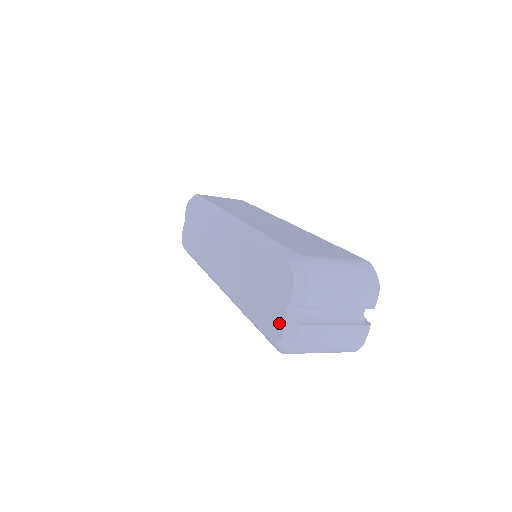
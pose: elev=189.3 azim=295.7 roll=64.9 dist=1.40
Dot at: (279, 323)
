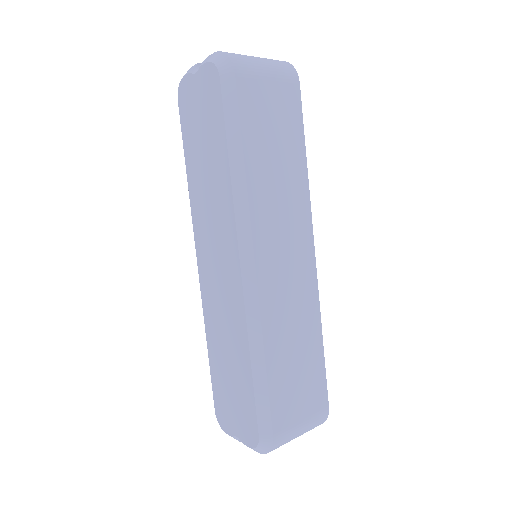
Dot at: (227, 426)
